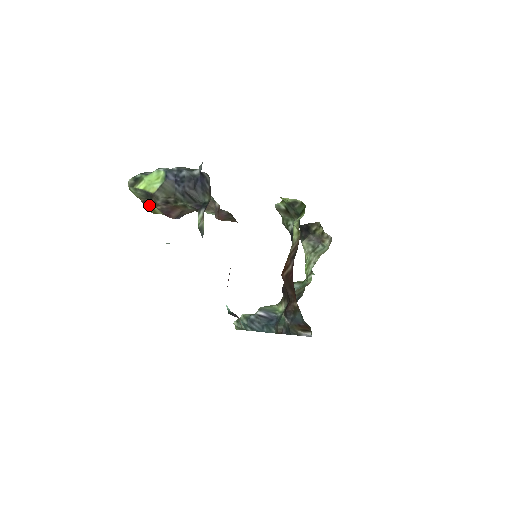
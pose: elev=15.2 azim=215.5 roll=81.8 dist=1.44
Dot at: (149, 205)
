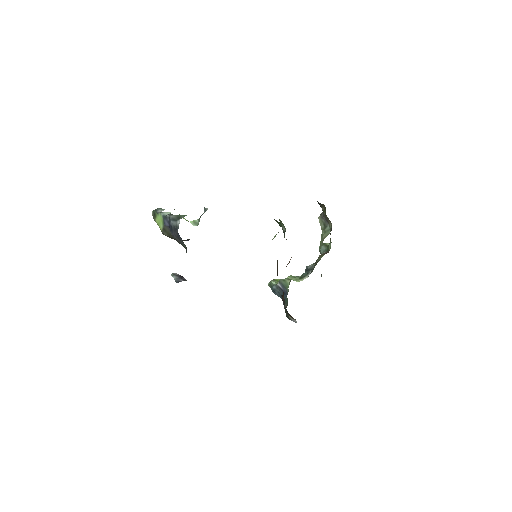
Dot at: occluded
